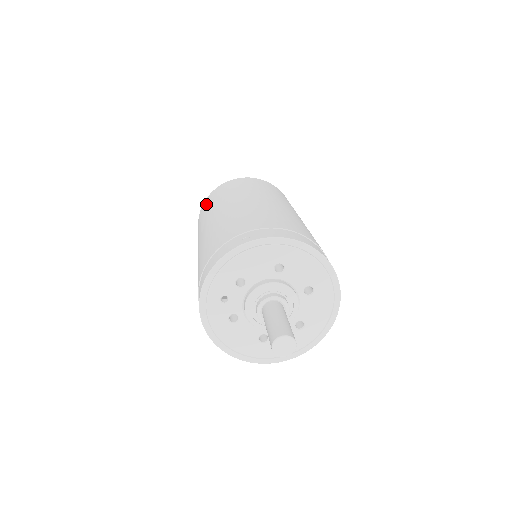
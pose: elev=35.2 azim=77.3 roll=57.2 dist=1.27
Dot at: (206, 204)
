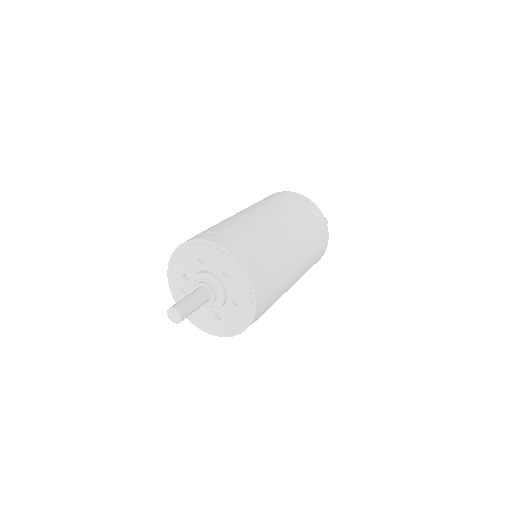
Dot at: occluded
